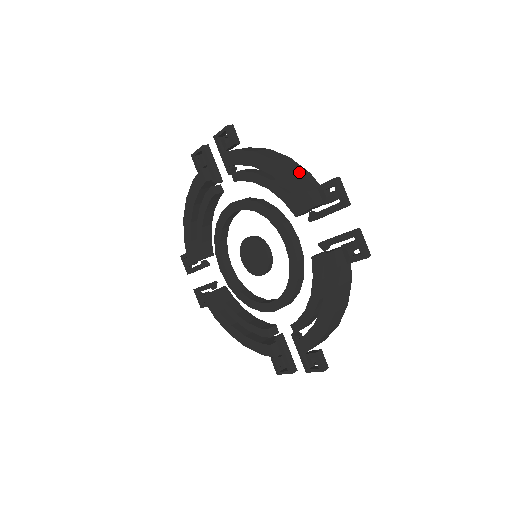
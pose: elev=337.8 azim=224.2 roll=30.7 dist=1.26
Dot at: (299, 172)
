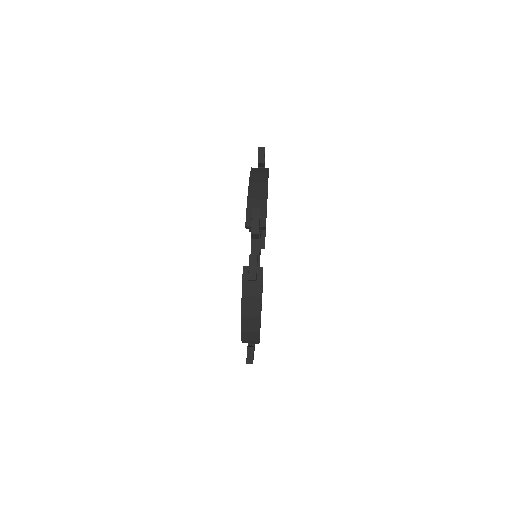
Dot at: (257, 197)
